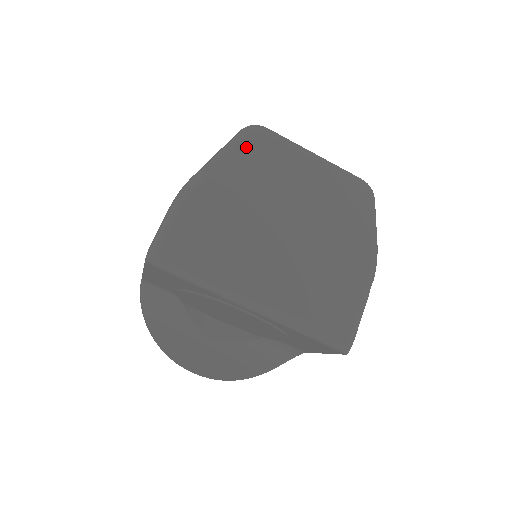
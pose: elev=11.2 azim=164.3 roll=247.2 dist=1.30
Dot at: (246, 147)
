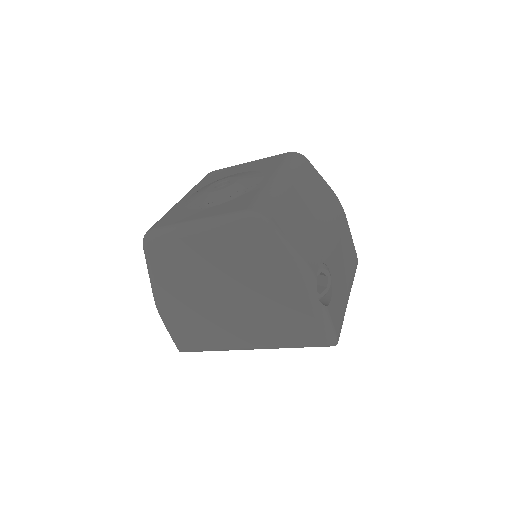
Dot at: (154, 261)
